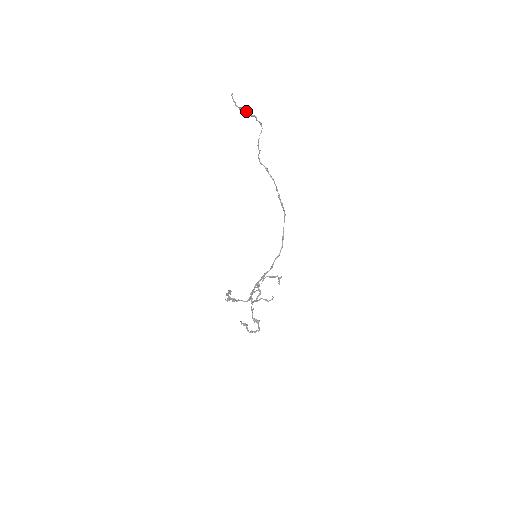
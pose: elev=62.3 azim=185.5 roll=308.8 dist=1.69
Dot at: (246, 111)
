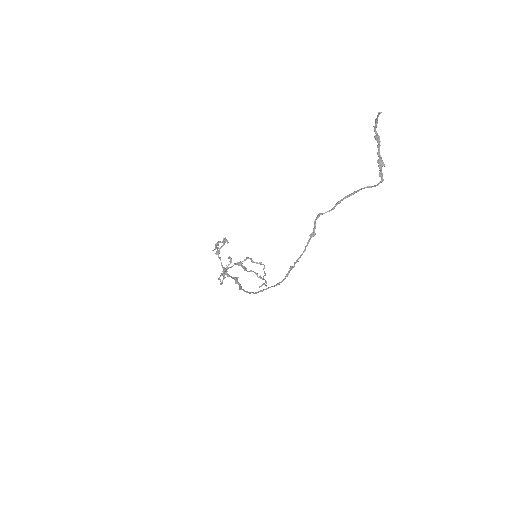
Dot at: (379, 148)
